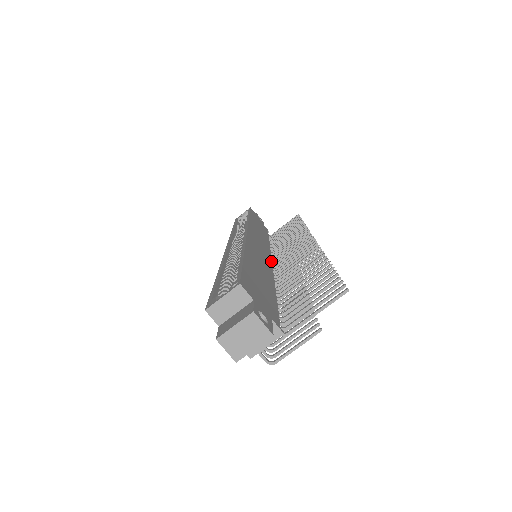
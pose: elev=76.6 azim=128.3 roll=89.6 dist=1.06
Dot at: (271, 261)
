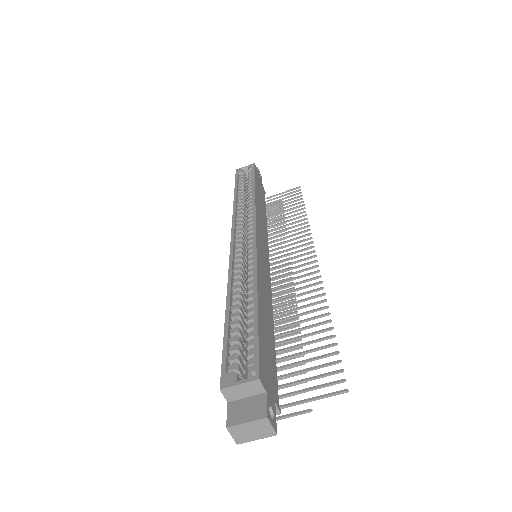
Dot at: (269, 267)
